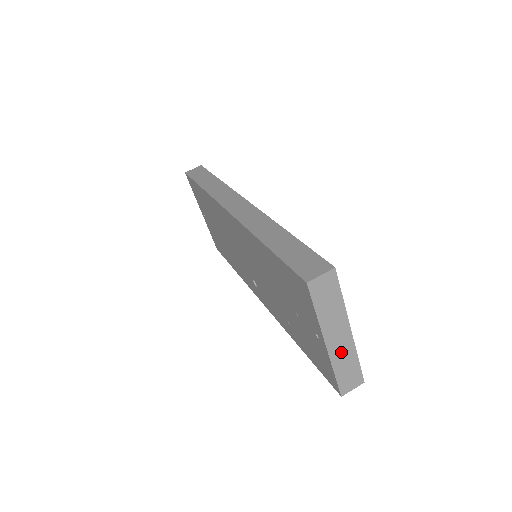
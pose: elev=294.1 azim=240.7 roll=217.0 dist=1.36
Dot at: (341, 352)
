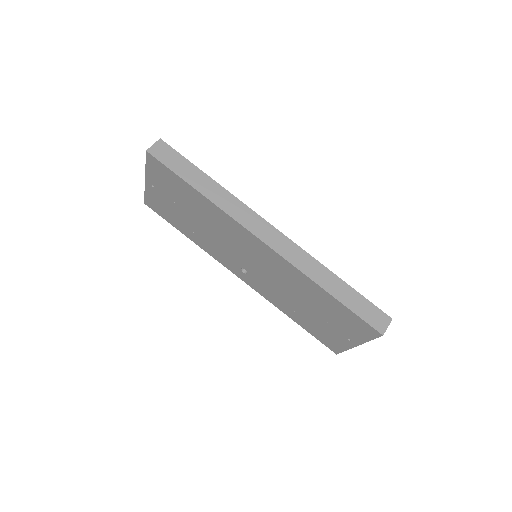
Dot at: occluded
